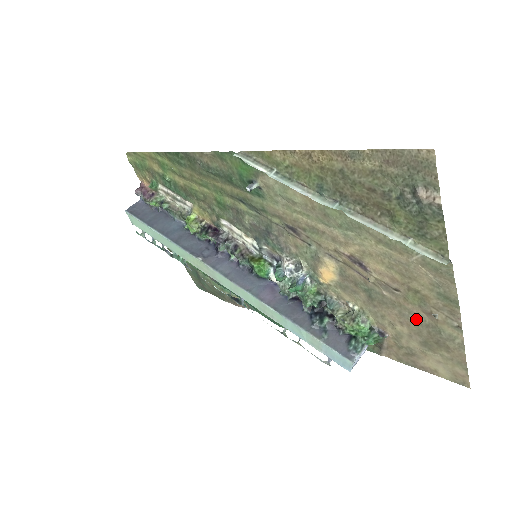
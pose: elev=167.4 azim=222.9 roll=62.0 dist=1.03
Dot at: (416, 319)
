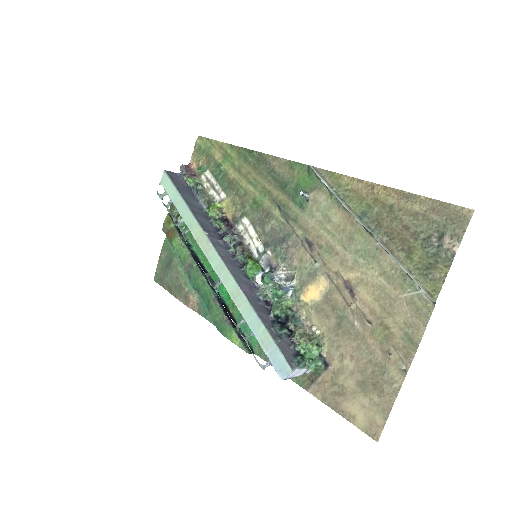
Dot at: (369, 355)
